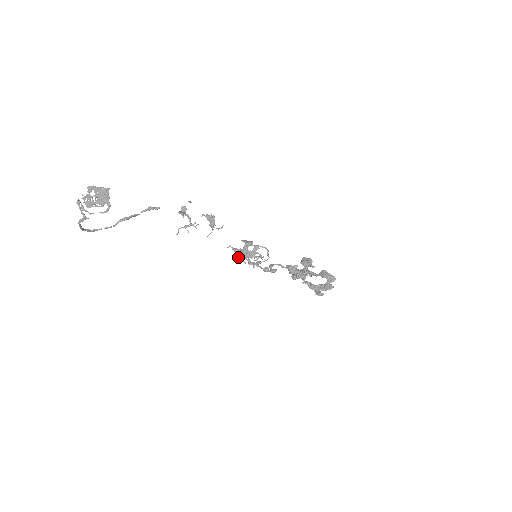
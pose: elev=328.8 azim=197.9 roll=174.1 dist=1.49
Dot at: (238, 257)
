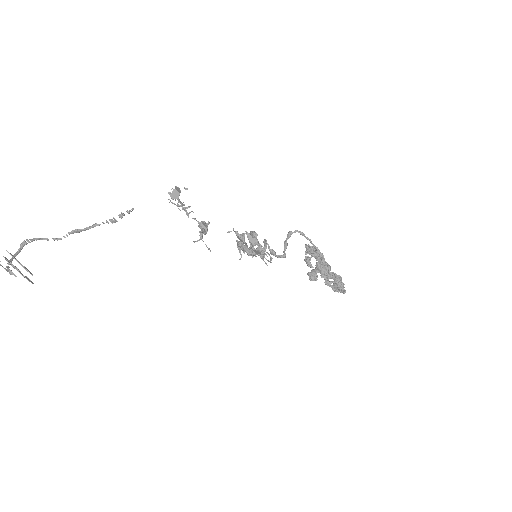
Dot at: (237, 244)
